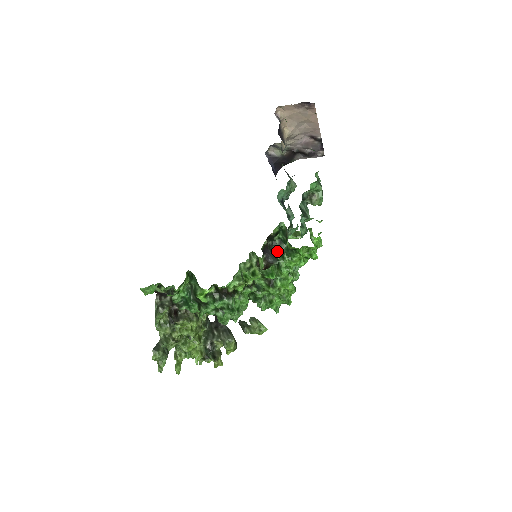
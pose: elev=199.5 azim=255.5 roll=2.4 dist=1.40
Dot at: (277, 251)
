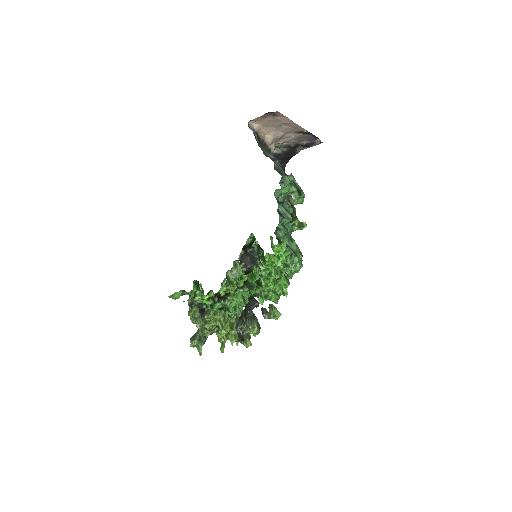
Dot at: occluded
